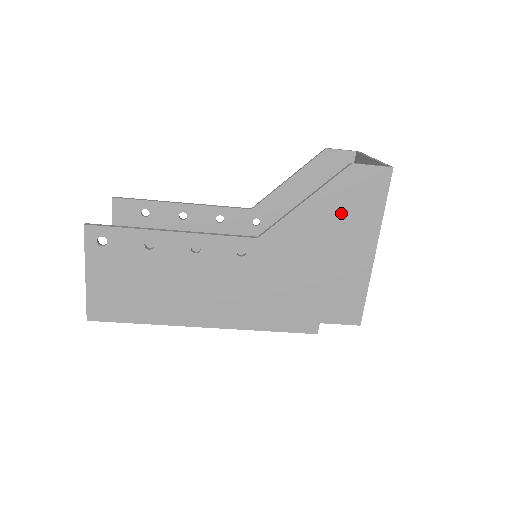
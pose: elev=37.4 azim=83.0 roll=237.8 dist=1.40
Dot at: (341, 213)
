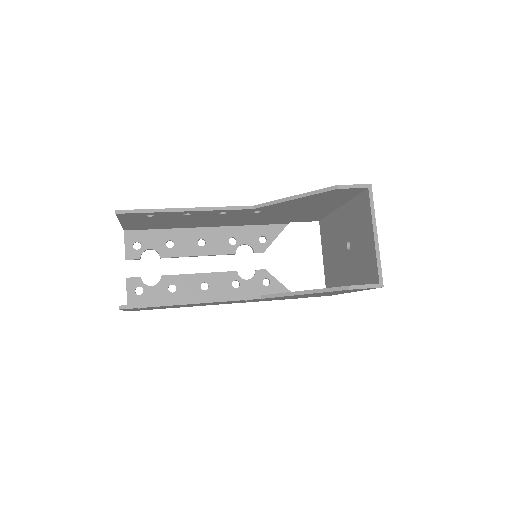
Dot at: occluded
